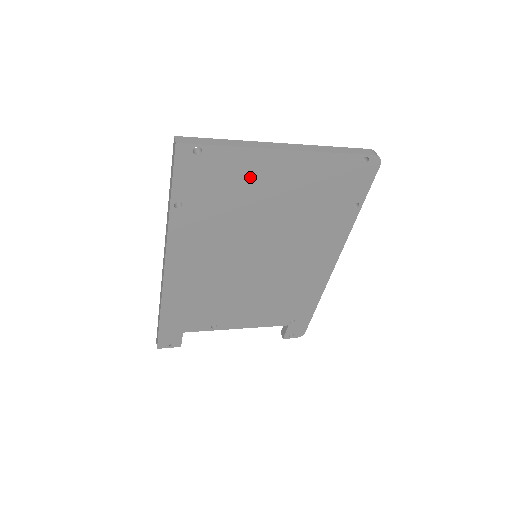
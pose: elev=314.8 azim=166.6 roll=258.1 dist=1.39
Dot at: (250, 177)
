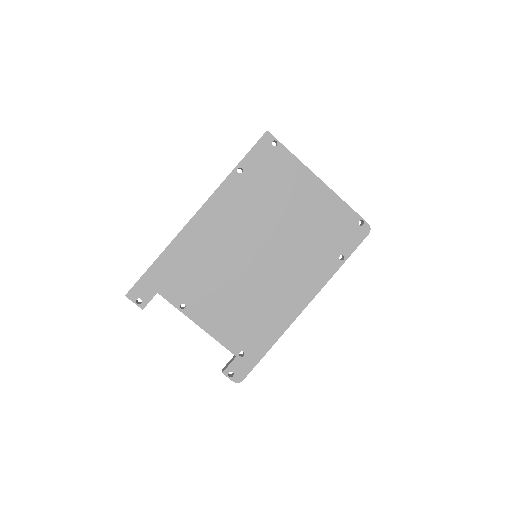
Dot at: (291, 183)
